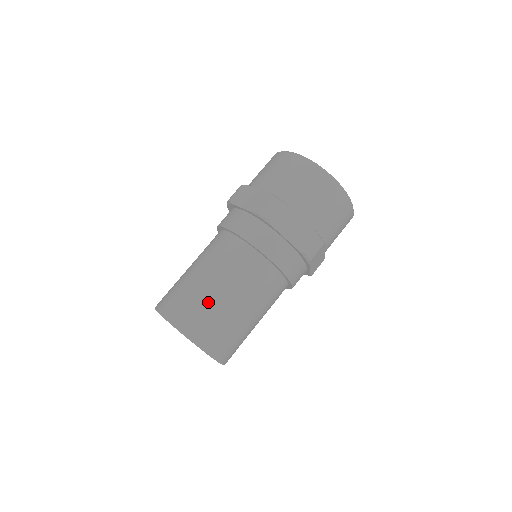
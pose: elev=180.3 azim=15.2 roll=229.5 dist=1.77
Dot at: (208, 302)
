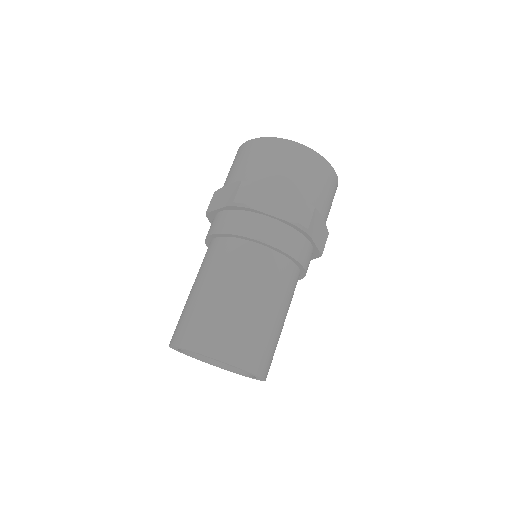
Dot at: (266, 330)
